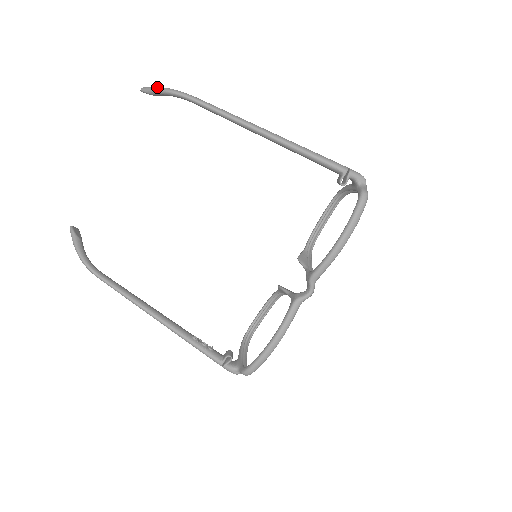
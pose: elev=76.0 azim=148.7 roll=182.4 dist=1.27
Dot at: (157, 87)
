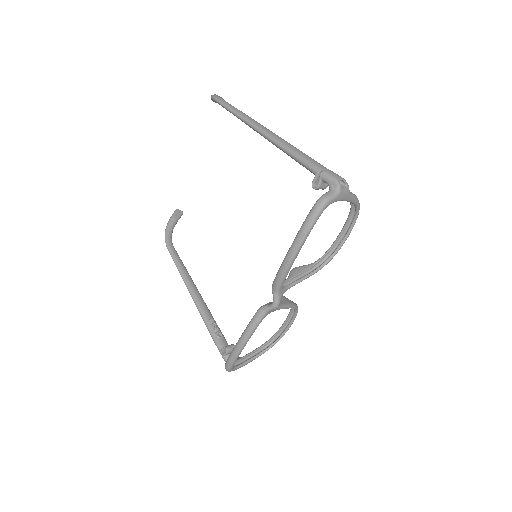
Dot at: occluded
